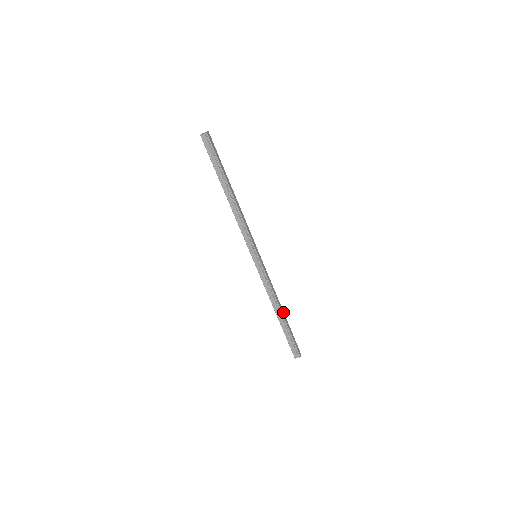
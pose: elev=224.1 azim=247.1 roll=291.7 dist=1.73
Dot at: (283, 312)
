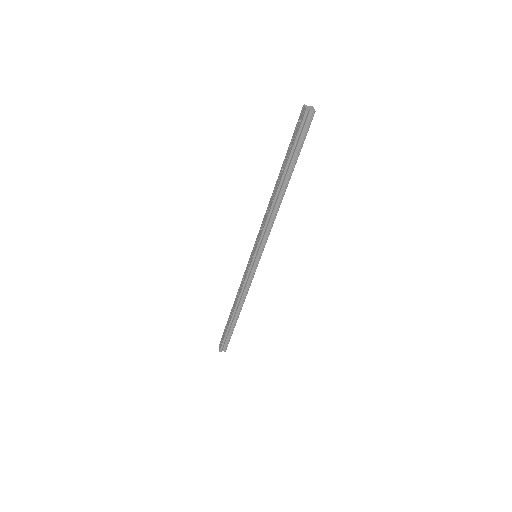
Dot at: occluded
